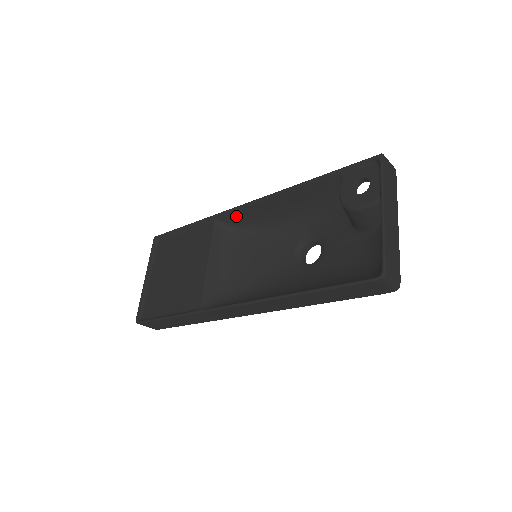
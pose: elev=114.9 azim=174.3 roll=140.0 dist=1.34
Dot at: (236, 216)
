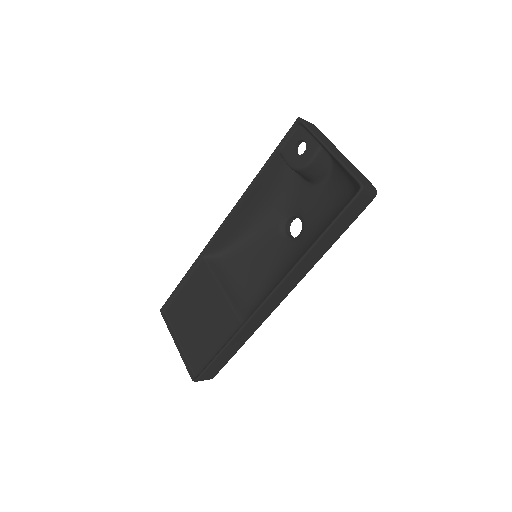
Dot at: (218, 242)
